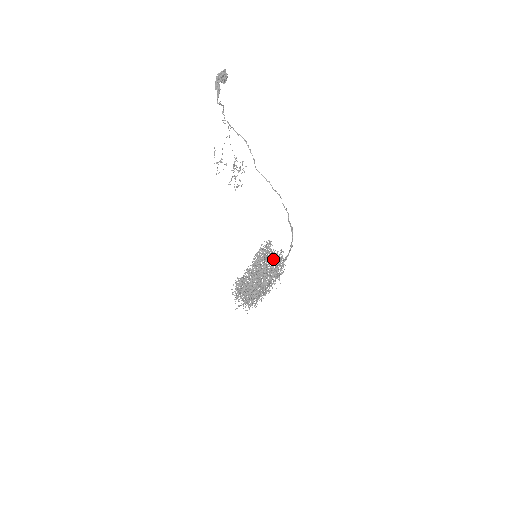
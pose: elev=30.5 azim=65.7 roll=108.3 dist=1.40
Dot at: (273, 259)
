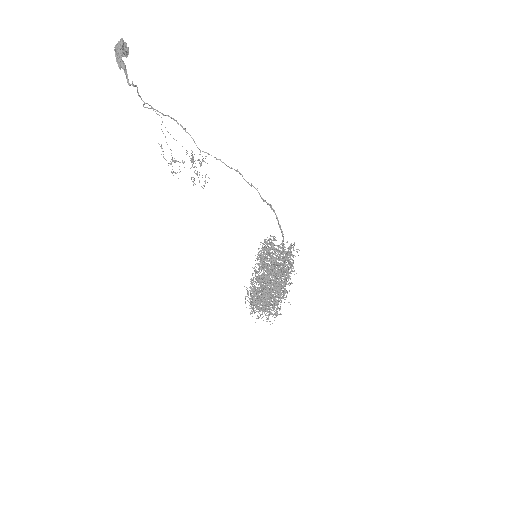
Dot at: (283, 255)
